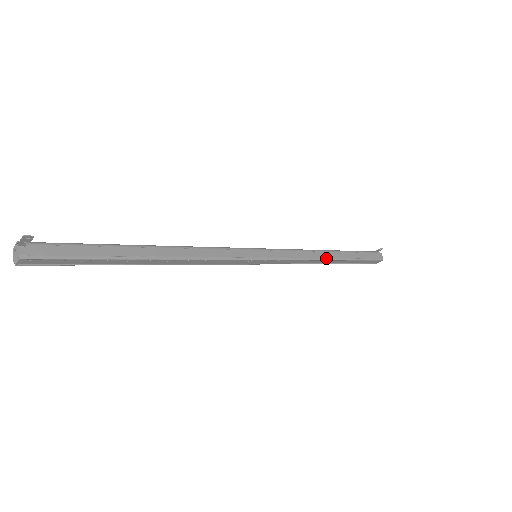
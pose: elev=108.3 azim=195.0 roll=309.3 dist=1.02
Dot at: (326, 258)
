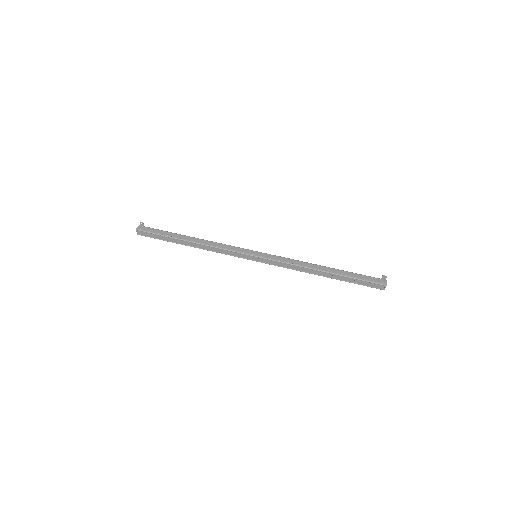
Dot at: (314, 268)
